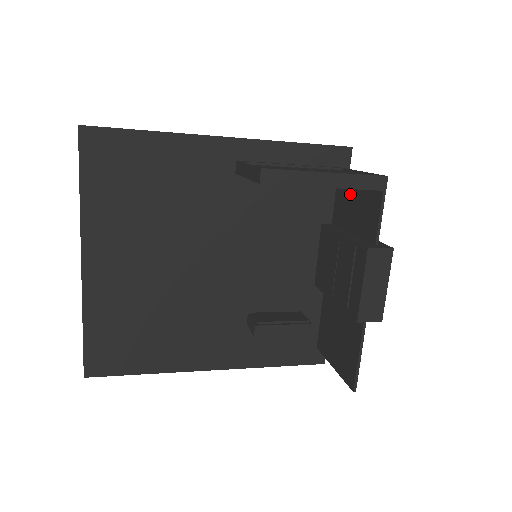
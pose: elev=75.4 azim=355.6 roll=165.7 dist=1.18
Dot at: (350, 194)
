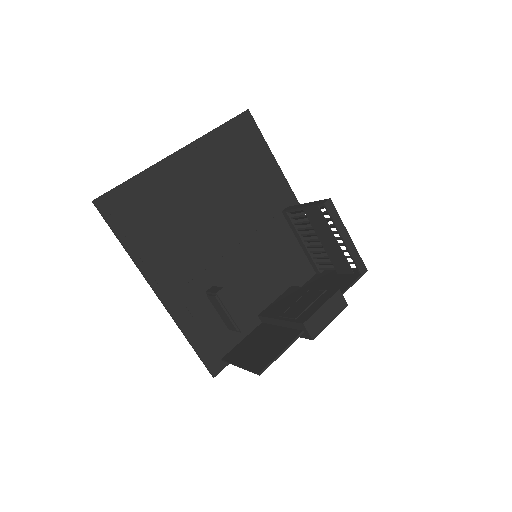
Dot at: (326, 278)
